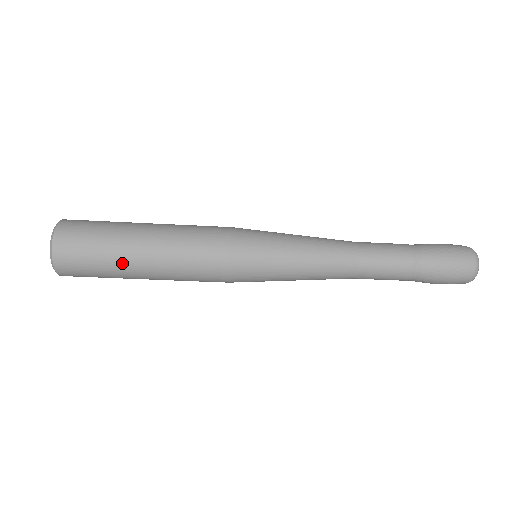
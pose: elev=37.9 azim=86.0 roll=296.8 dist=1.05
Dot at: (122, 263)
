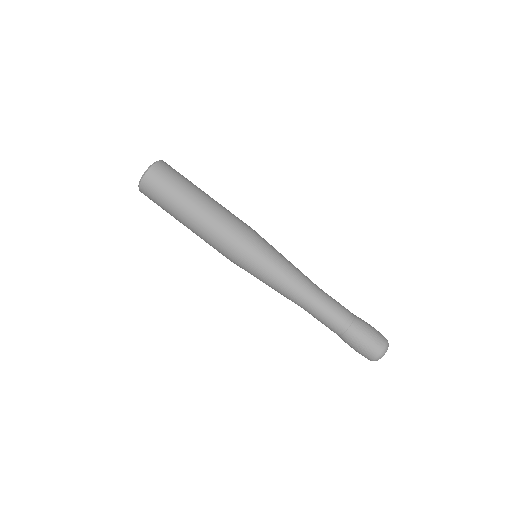
Dot at: (196, 187)
